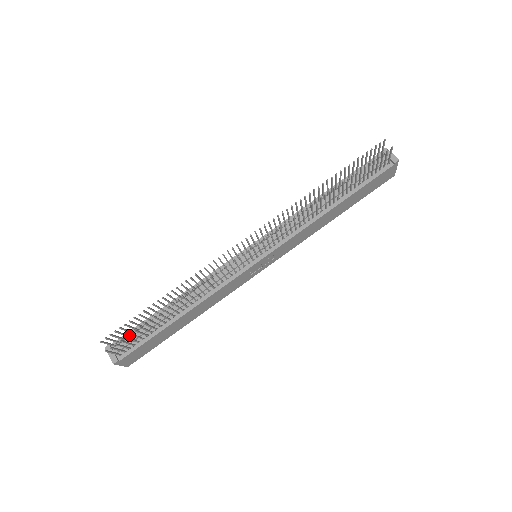
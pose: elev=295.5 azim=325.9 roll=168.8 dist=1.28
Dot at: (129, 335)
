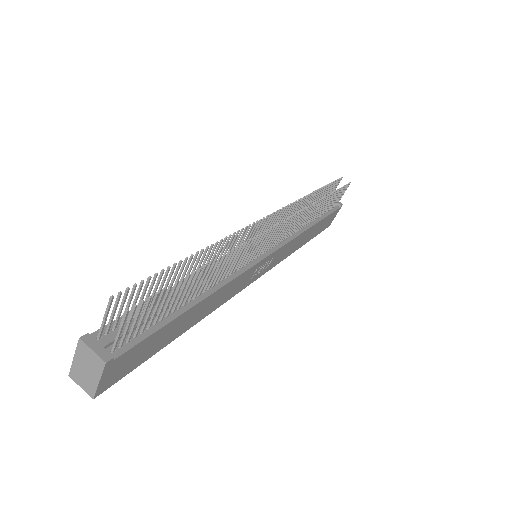
Dot at: occluded
